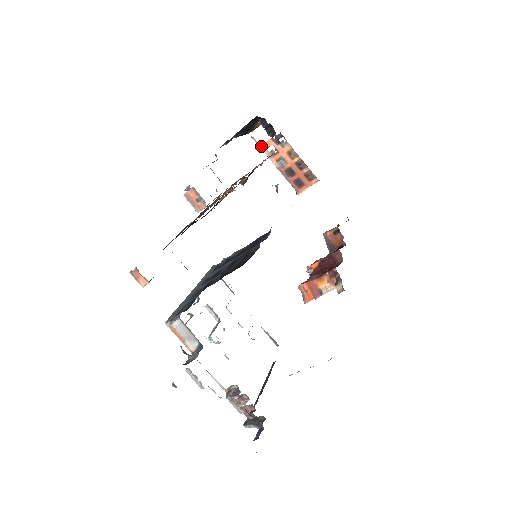
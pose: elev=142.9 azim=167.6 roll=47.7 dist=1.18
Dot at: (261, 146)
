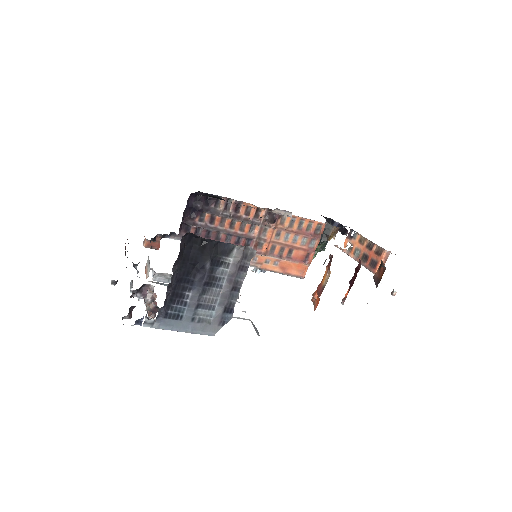
Dot at: (342, 249)
